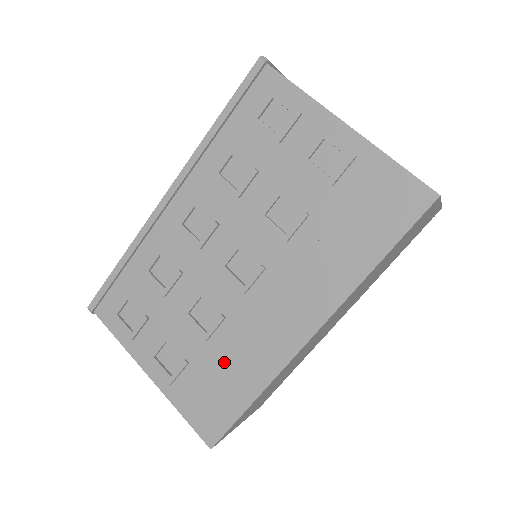
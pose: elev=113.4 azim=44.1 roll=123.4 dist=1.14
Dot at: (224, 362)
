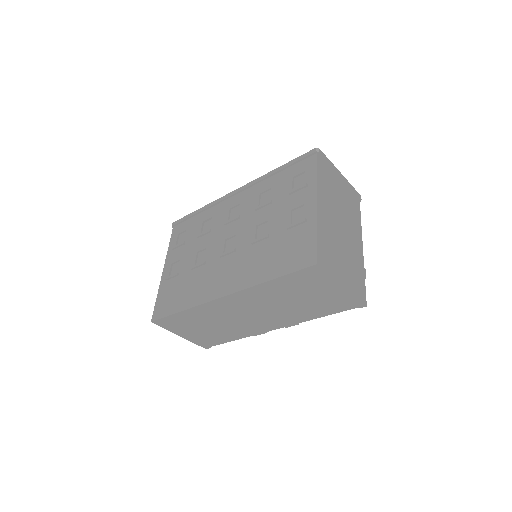
Dot at: (188, 285)
